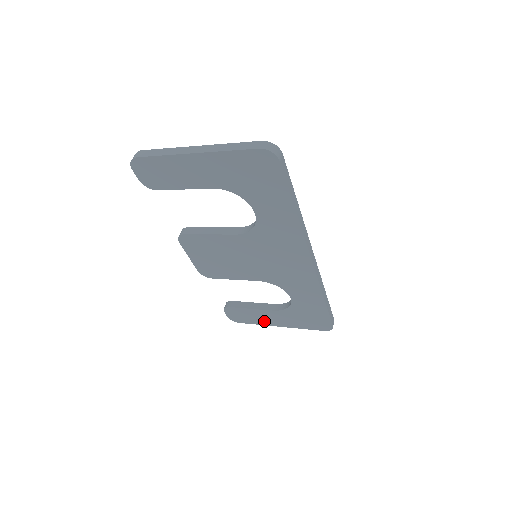
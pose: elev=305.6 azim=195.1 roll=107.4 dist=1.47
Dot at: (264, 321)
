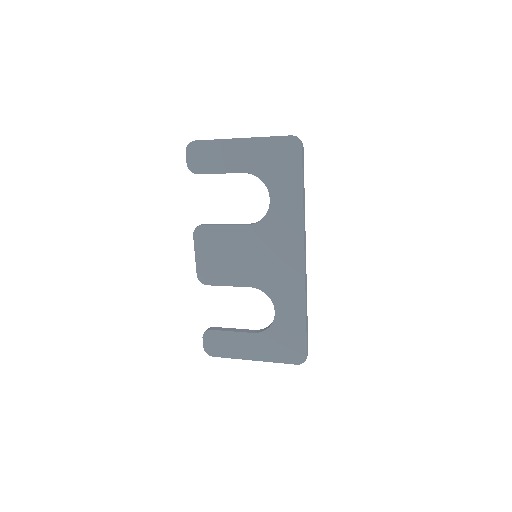
Dot at: (239, 352)
